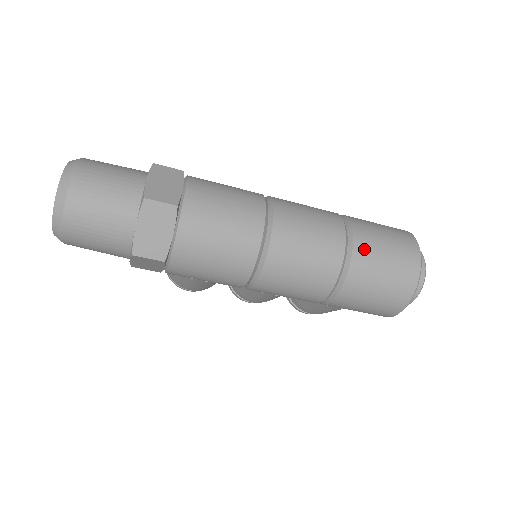
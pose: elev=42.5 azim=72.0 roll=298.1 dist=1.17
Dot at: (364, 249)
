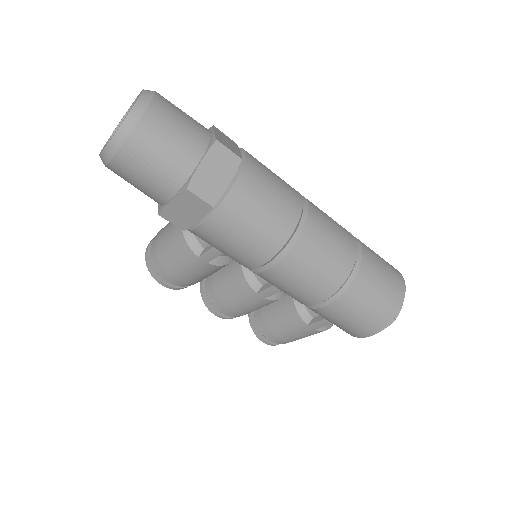
Dot at: (369, 259)
